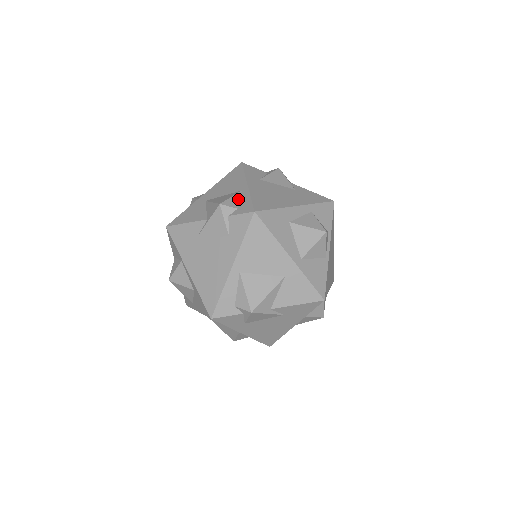
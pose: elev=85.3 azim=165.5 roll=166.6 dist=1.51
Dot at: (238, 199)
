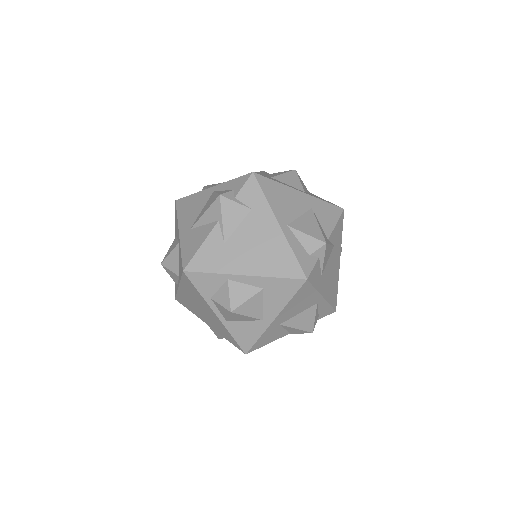
Dot at: (222, 191)
